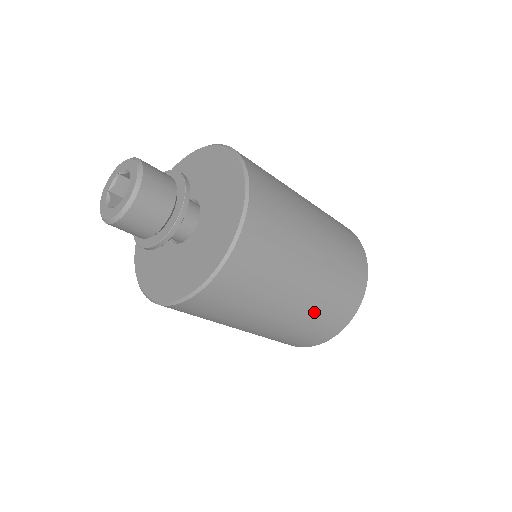
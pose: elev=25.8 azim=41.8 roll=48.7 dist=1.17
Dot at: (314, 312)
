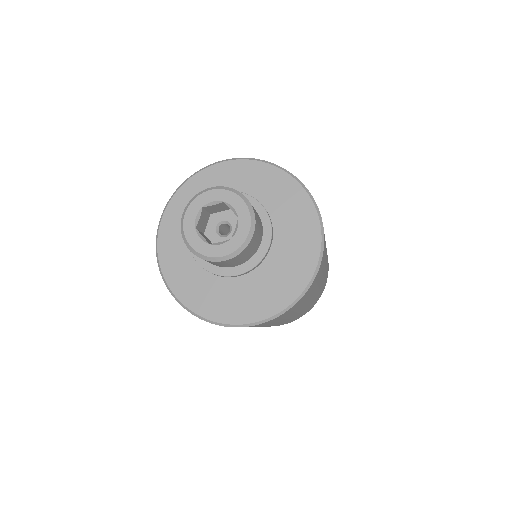
Dot at: (322, 286)
